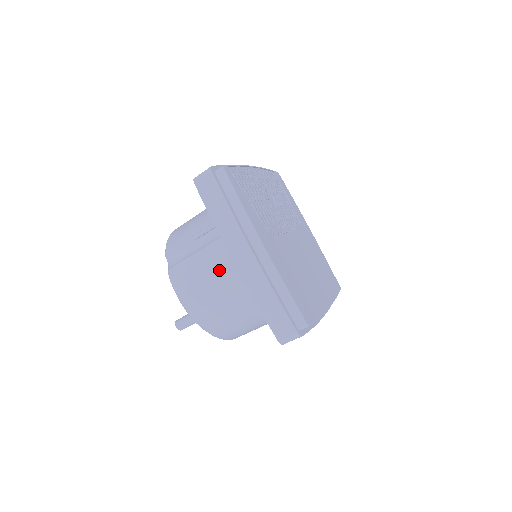
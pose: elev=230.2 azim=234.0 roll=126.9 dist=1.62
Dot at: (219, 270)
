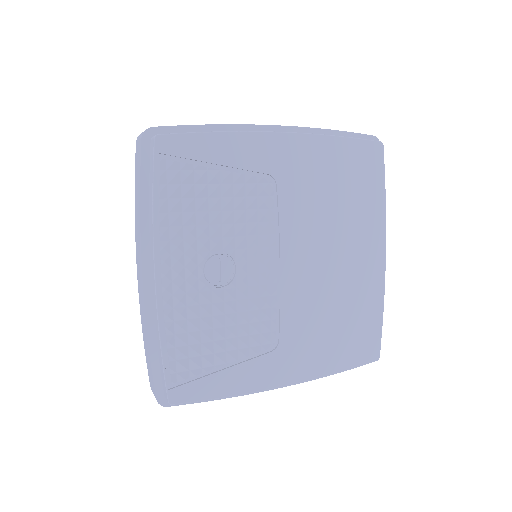
Dot at: occluded
